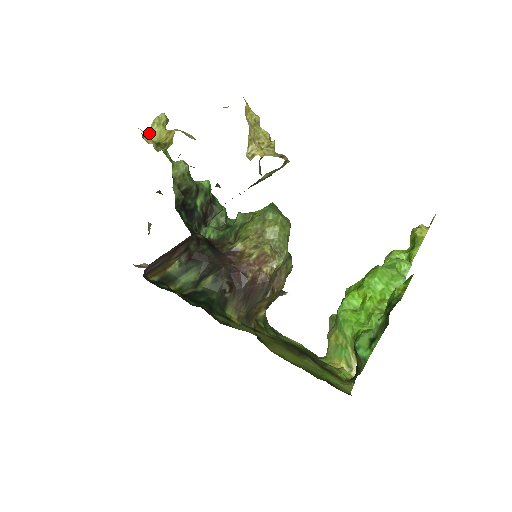
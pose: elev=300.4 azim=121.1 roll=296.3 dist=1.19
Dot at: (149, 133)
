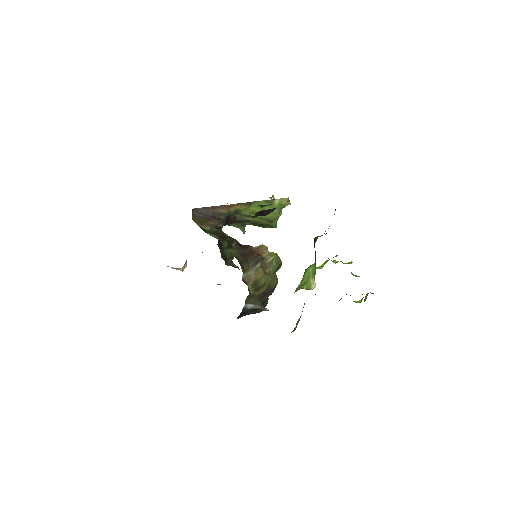
Dot at: occluded
